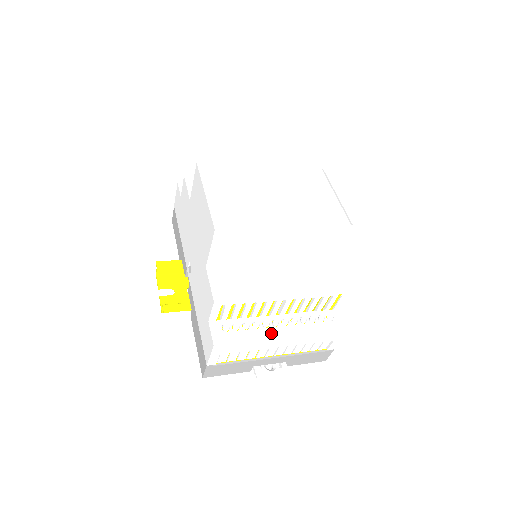
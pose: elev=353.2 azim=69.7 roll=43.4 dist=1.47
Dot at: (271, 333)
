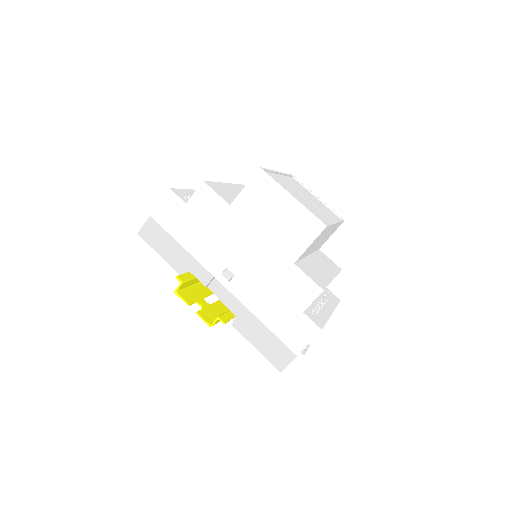
Dot at: (327, 312)
